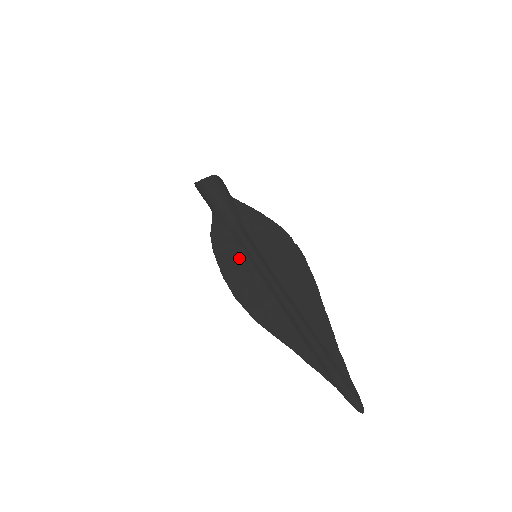
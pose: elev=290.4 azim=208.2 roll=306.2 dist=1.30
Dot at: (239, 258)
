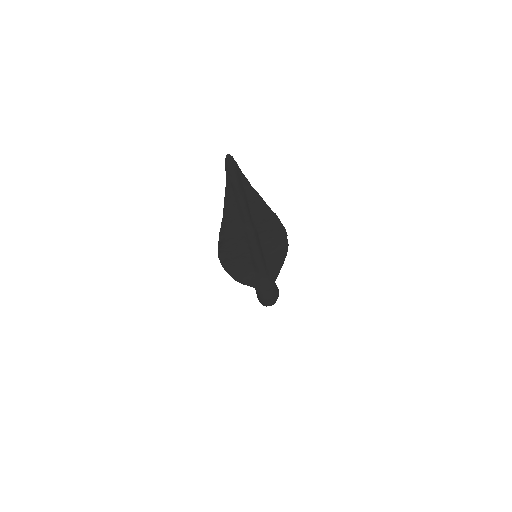
Dot at: occluded
